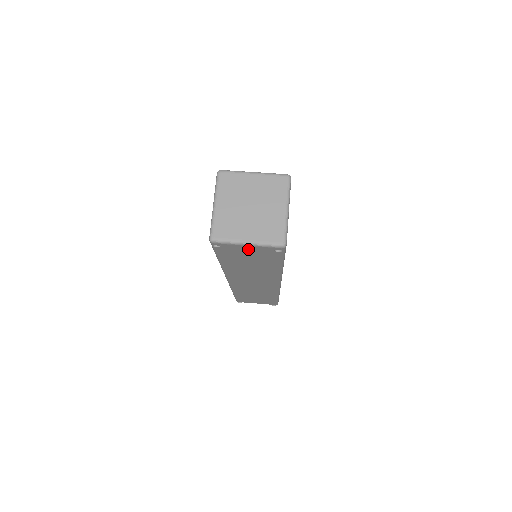
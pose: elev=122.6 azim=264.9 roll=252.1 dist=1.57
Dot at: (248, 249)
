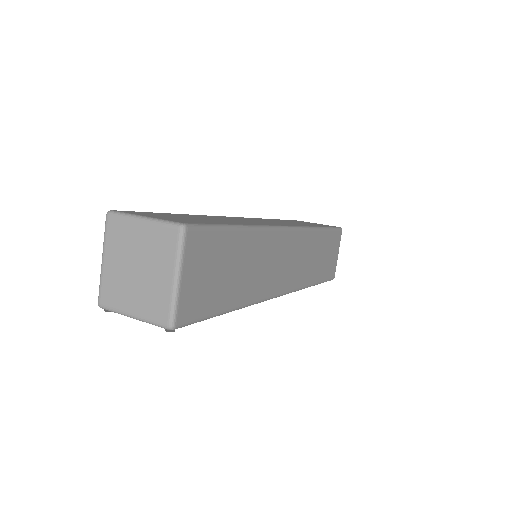
Dot at: occluded
